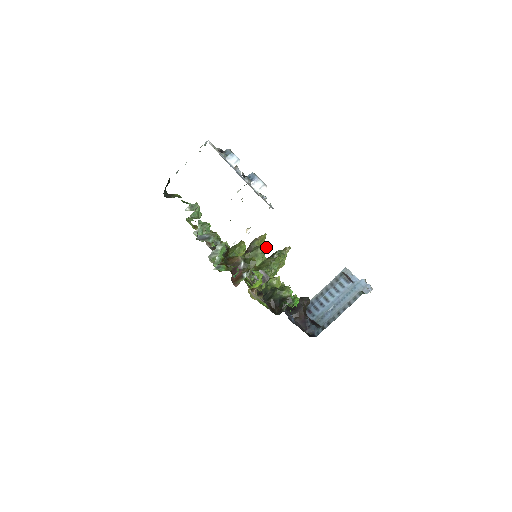
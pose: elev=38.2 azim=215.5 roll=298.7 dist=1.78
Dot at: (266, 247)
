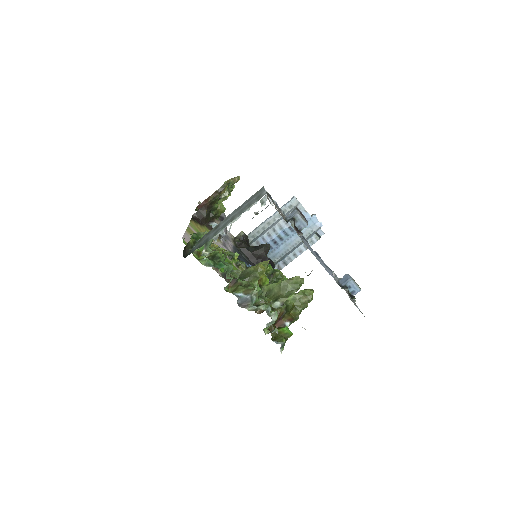
Dot at: occluded
